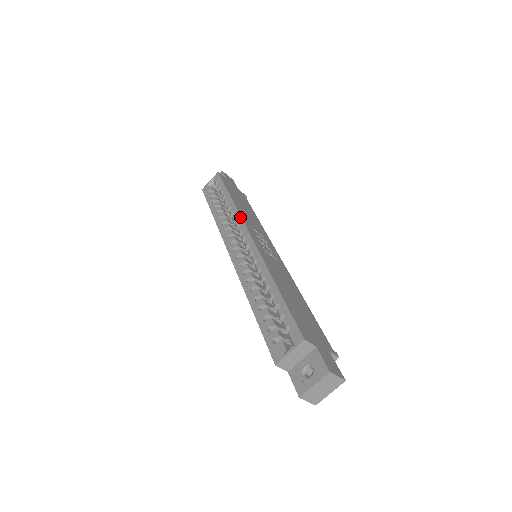
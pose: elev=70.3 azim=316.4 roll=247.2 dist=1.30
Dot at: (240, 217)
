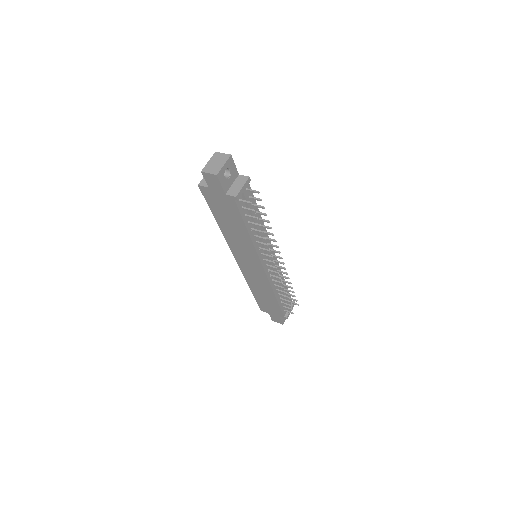
Dot at: occluded
